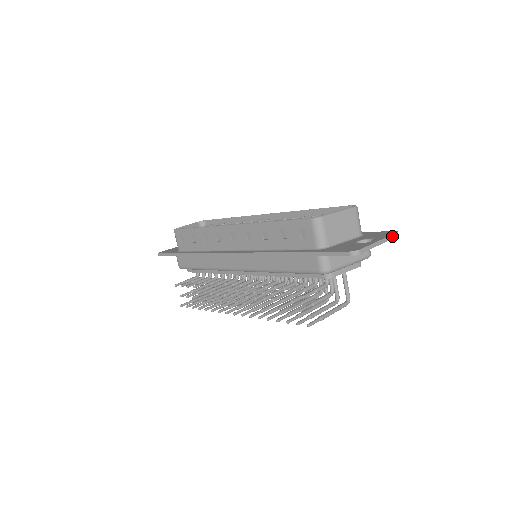
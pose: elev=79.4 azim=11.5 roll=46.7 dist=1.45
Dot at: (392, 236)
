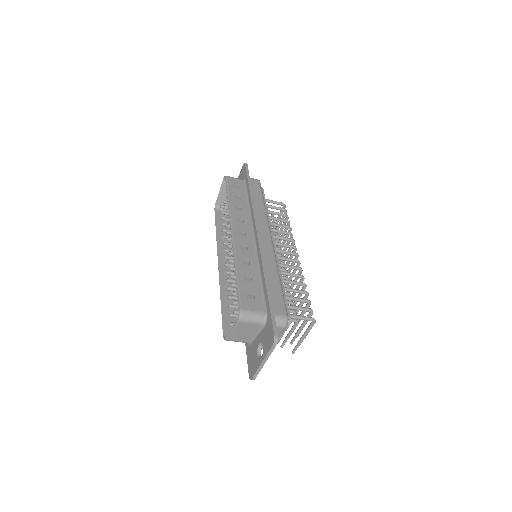
Dot at: (271, 350)
